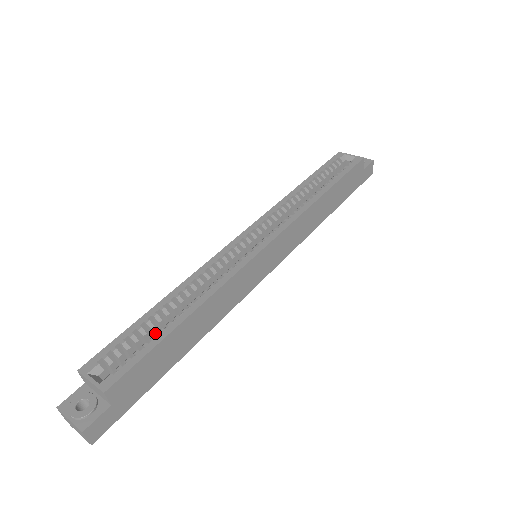
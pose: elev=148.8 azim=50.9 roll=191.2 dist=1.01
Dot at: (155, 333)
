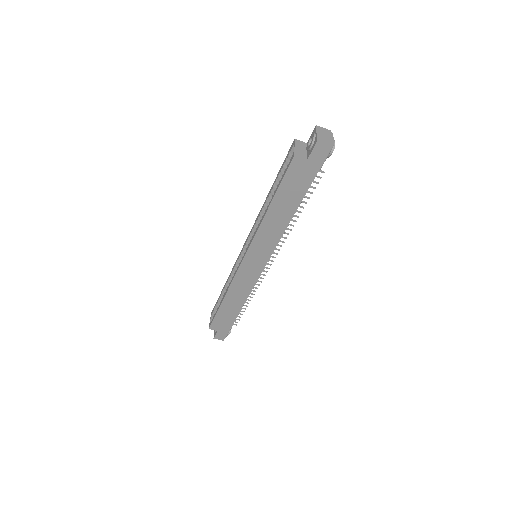
Dot at: occluded
